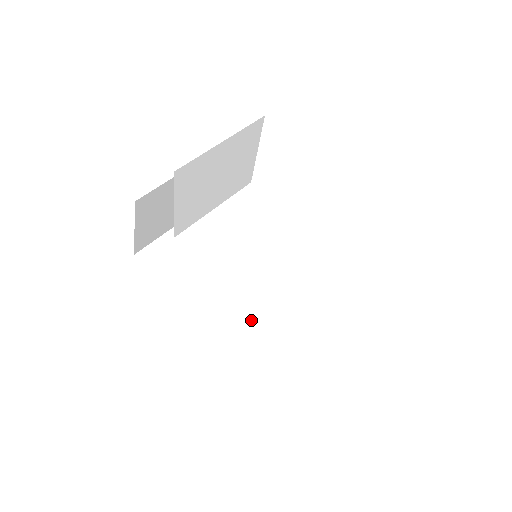
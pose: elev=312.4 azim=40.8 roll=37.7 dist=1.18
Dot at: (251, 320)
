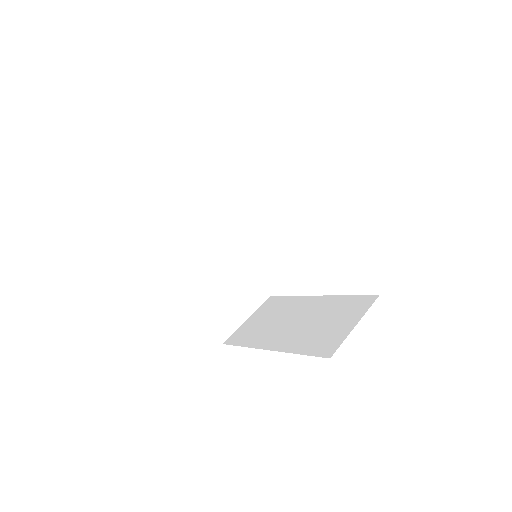
Dot at: (218, 281)
